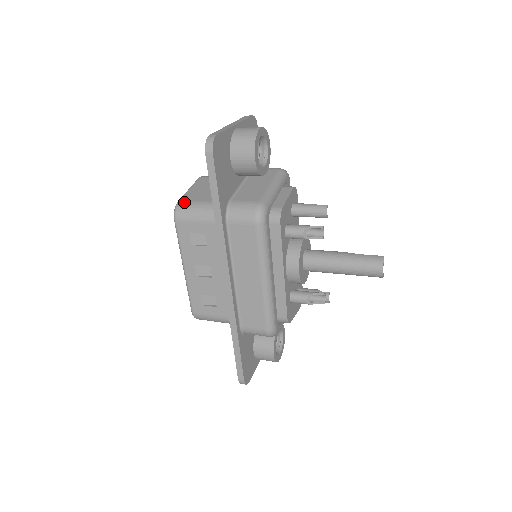
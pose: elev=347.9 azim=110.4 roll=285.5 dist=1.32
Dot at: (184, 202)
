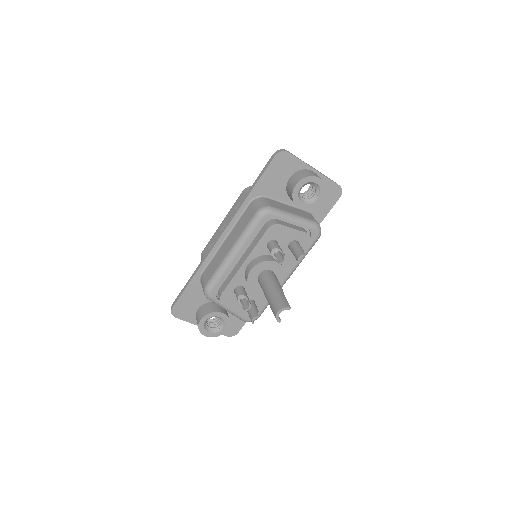
Dot at: occluded
